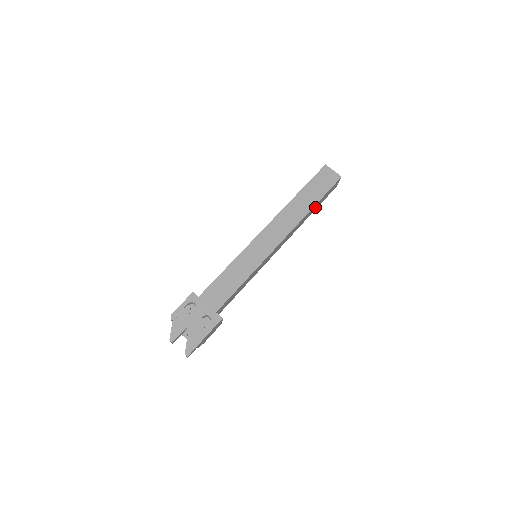
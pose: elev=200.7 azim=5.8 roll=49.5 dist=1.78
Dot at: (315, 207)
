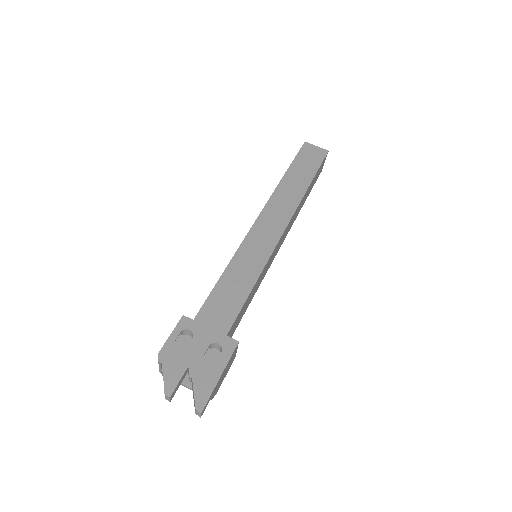
Dot at: (309, 190)
